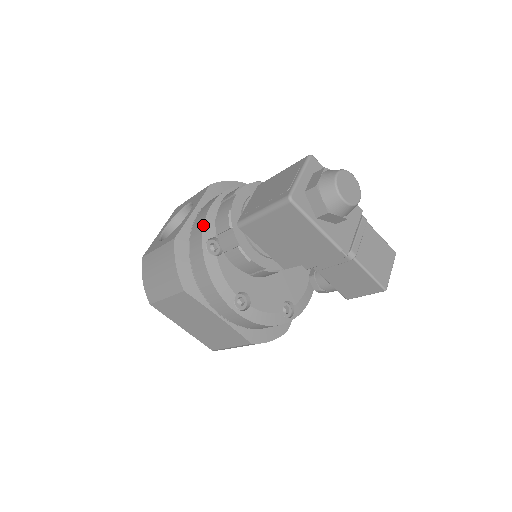
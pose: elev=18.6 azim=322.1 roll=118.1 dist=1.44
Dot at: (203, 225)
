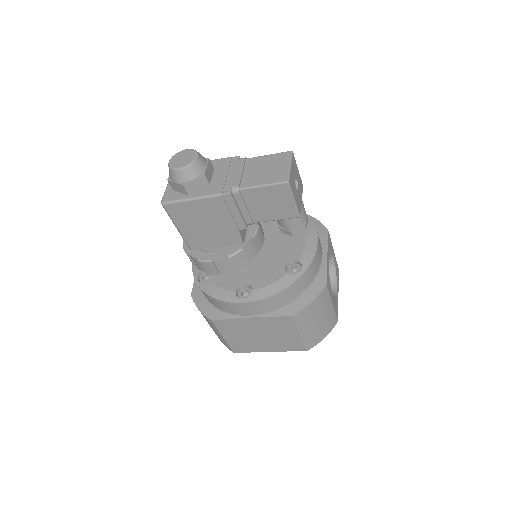
Dot at: (192, 270)
